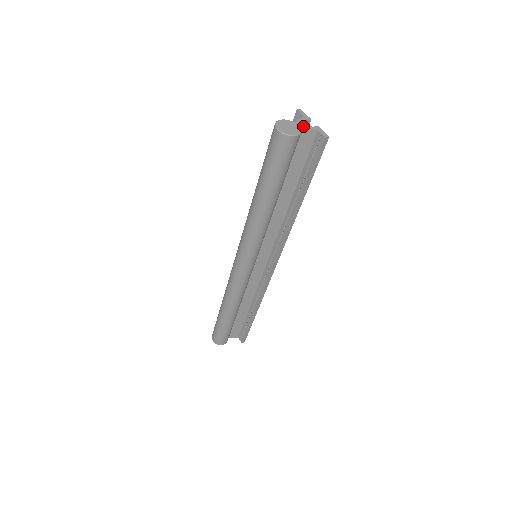
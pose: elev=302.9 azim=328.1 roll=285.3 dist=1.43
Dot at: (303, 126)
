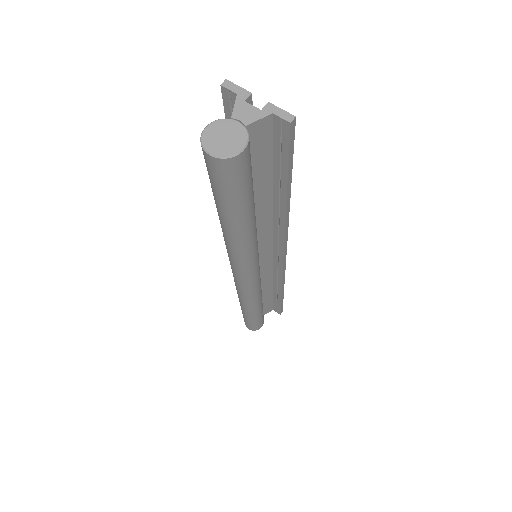
Dot at: (246, 119)
